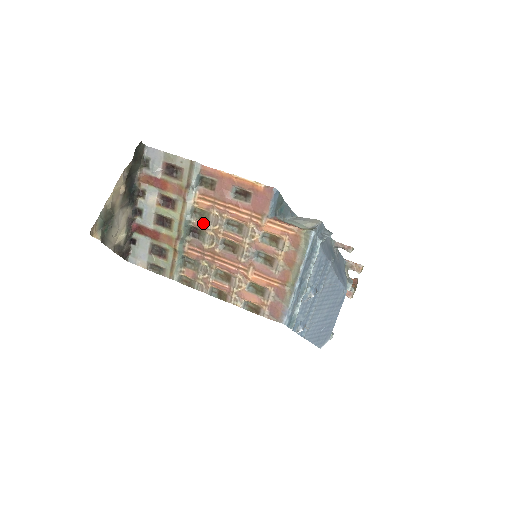
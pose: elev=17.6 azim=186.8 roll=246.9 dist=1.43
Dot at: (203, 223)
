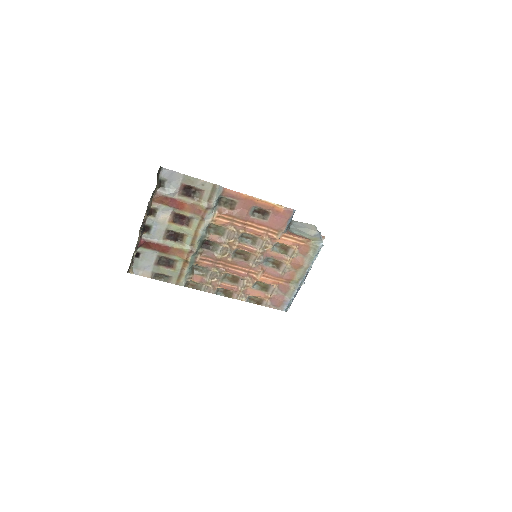
Dot at: (218, 237)
